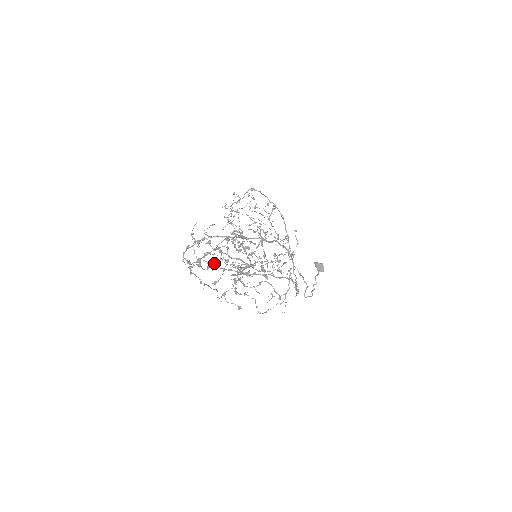
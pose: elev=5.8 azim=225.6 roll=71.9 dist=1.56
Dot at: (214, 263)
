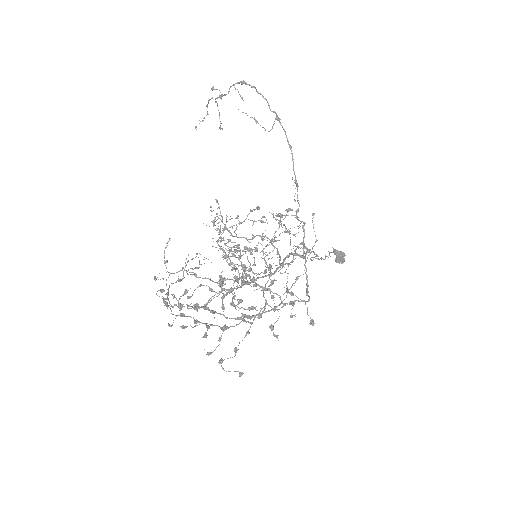
Dot at: occluded
